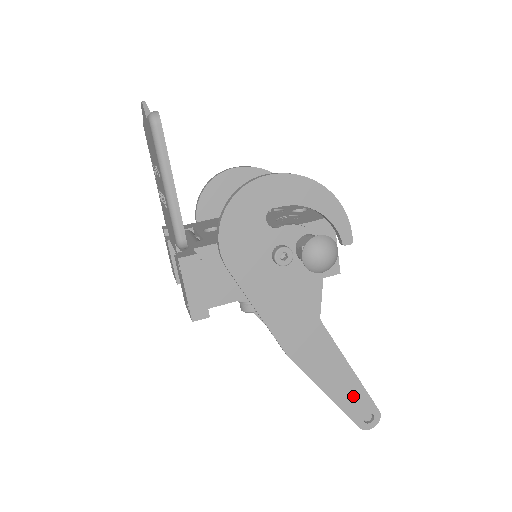
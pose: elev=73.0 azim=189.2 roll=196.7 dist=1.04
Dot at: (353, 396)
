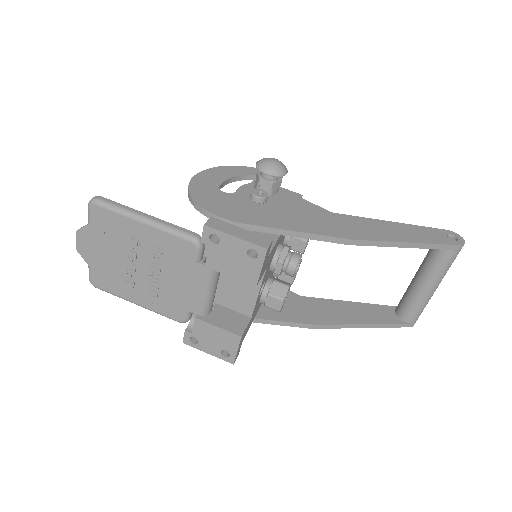
Dot at: (422, 233)
